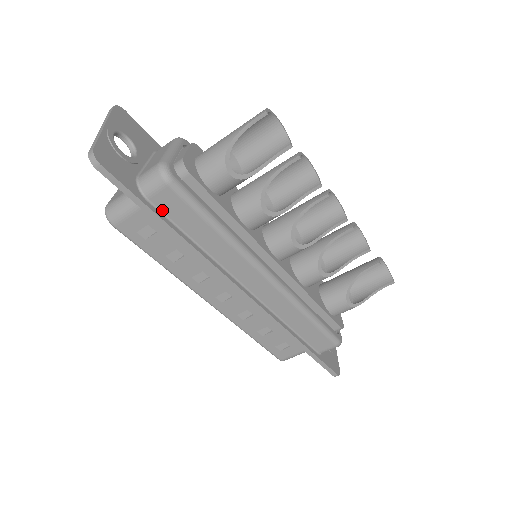
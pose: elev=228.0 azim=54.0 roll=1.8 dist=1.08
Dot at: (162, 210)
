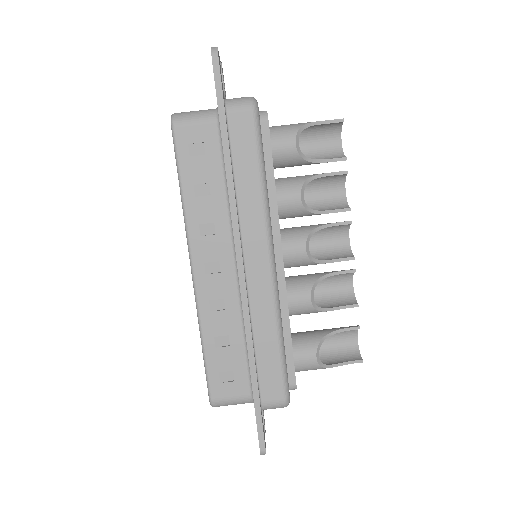
Dot at: (230, 130)
